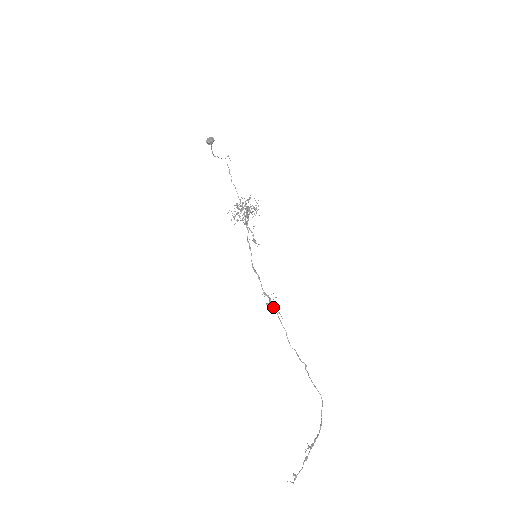
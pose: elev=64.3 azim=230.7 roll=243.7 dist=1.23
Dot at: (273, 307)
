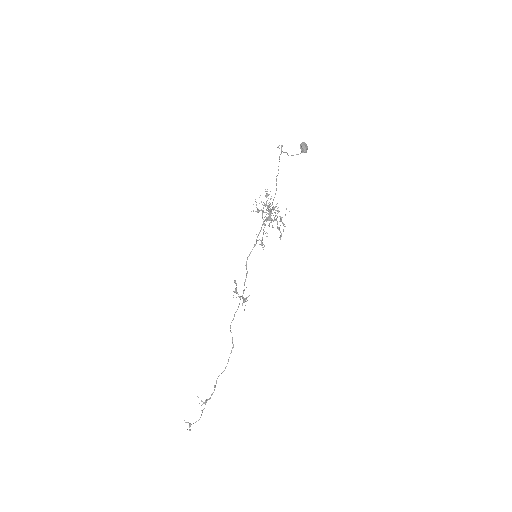
Dot at: (243, 301)
